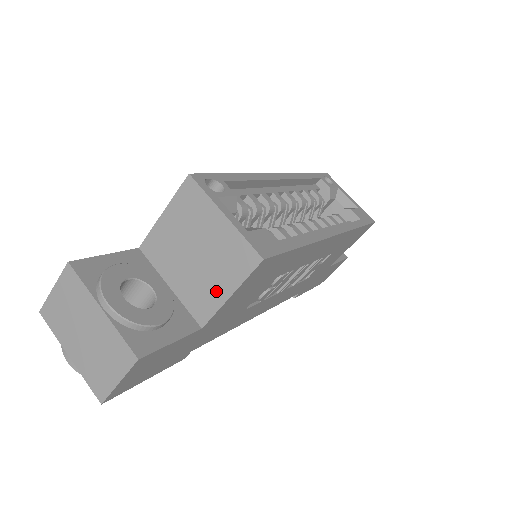
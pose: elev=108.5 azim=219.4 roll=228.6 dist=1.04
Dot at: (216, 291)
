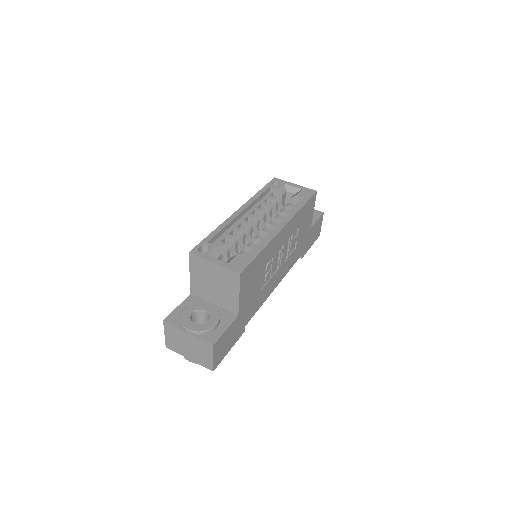
Dot at: (232, 296)
